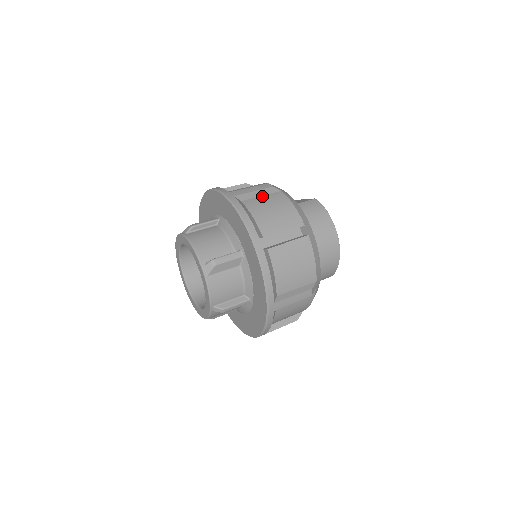
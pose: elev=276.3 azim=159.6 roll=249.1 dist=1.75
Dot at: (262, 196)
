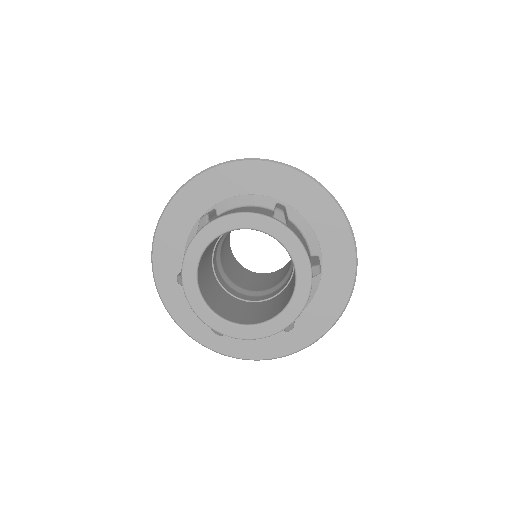
Dot at: occluded
